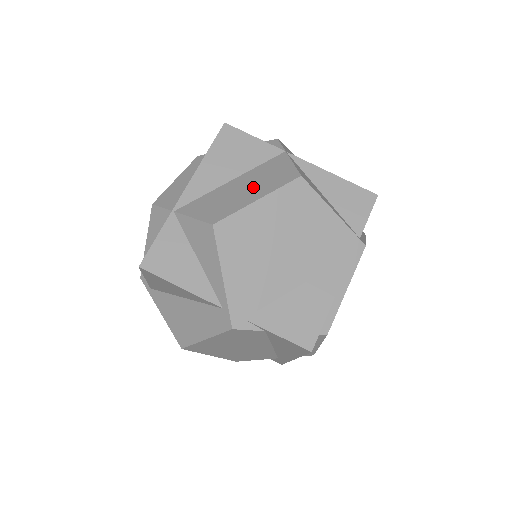
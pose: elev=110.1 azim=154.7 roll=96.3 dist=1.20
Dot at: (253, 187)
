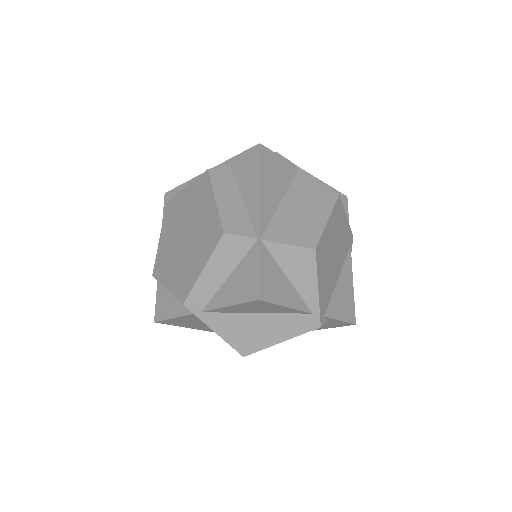
Dot at: (311, 207)
